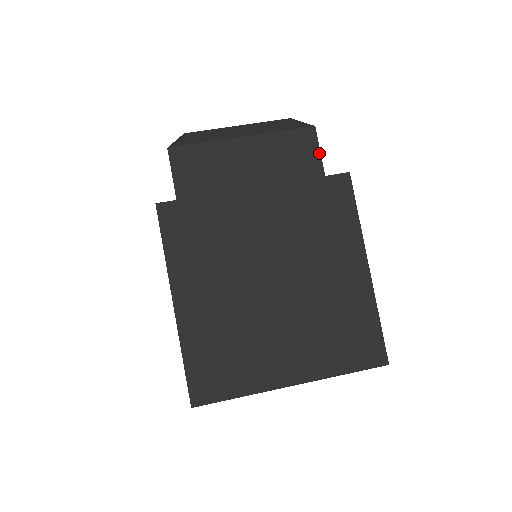
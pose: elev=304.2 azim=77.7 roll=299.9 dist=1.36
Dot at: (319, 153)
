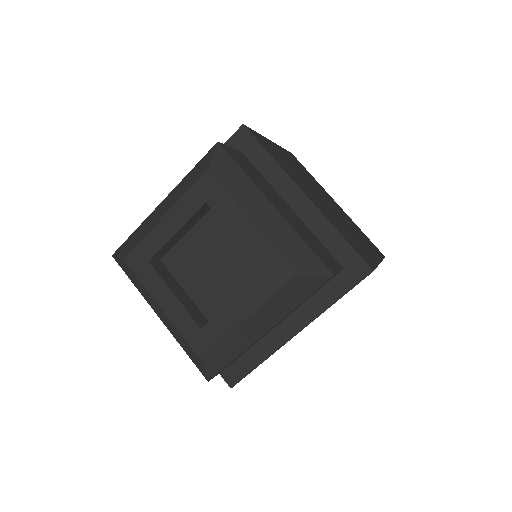
Dot at: occluded
